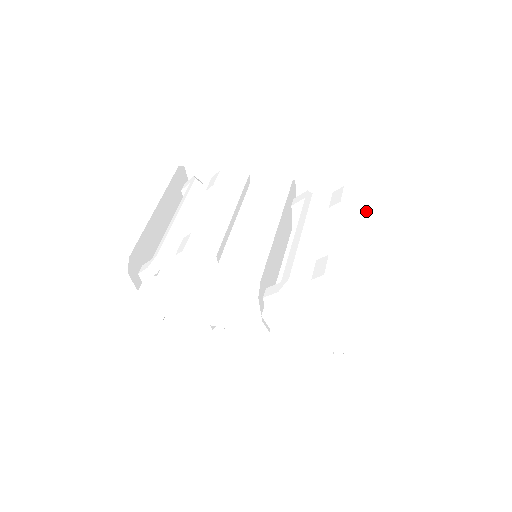
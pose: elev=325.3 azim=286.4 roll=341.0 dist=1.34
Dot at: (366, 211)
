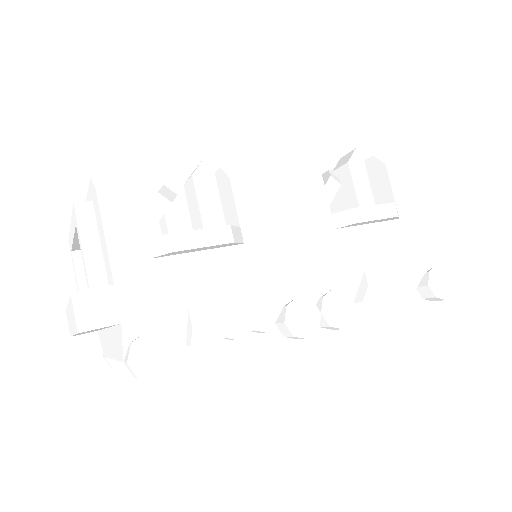
Dot at: occluded
